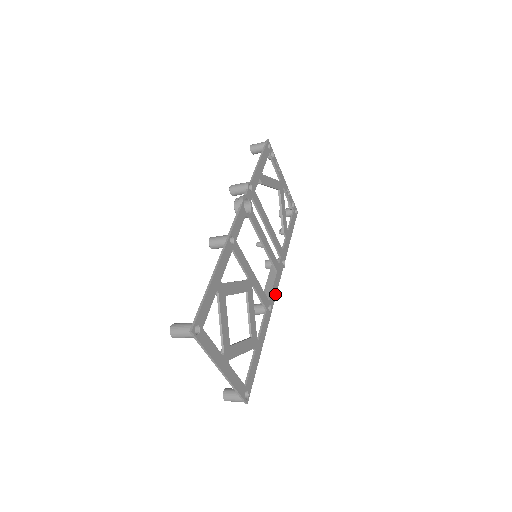
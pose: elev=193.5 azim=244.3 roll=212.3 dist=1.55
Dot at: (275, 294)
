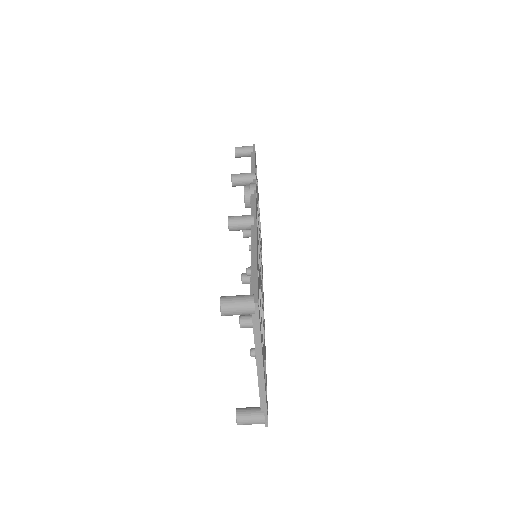
Dot at: occluded
